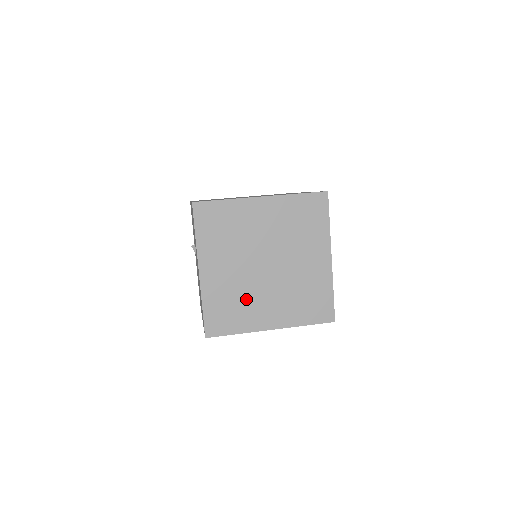
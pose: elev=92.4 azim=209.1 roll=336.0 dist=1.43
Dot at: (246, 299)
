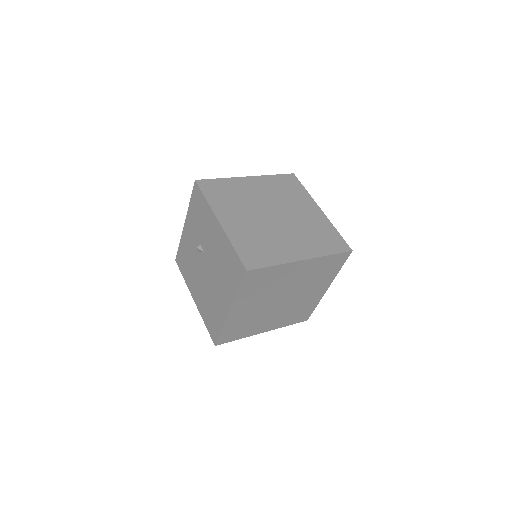
Dot at: (269, 239)
